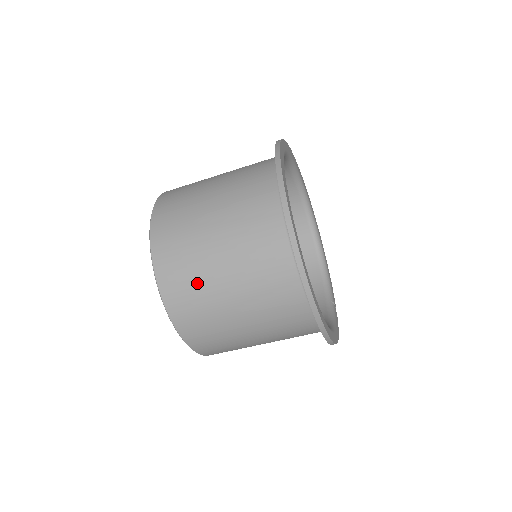
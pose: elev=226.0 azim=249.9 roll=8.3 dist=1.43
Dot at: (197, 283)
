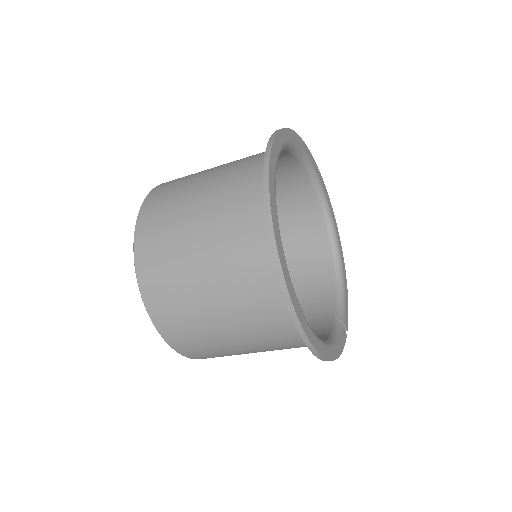
Dot at: (172, 264)
